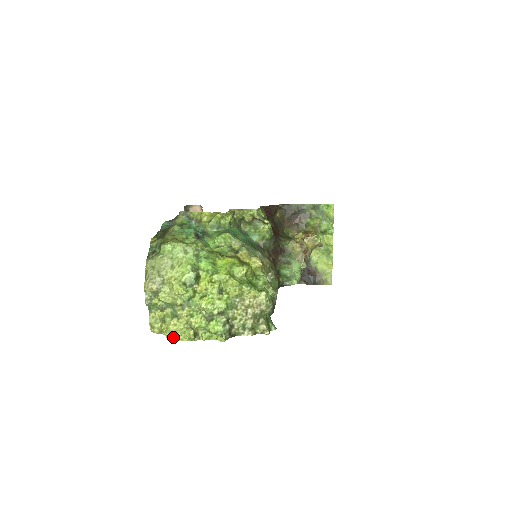
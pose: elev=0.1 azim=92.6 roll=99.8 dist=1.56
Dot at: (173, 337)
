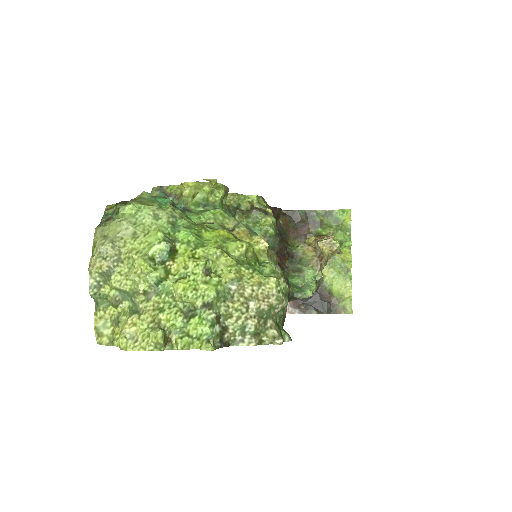
Dot at: (130, 344)
